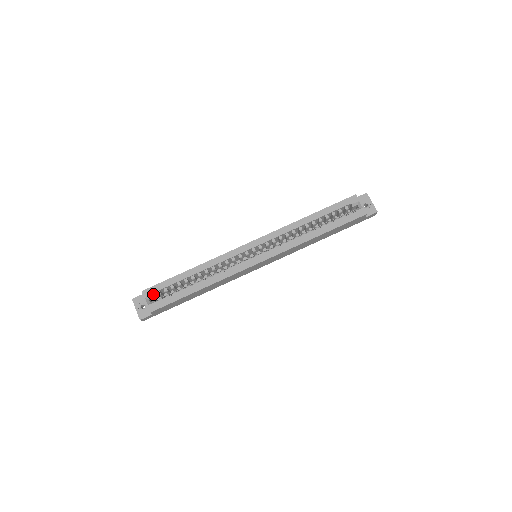
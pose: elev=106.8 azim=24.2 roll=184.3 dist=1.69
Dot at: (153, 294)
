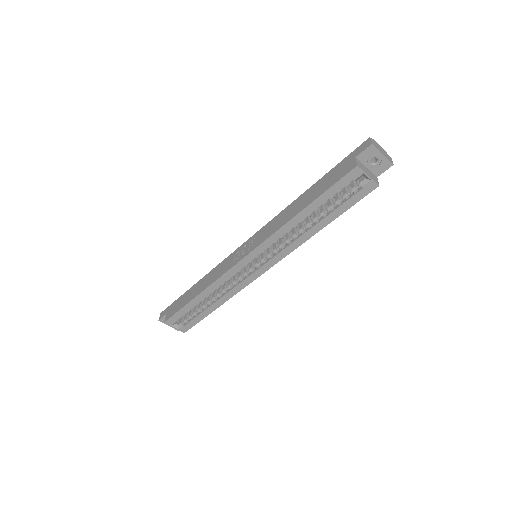
Dot at: occluded
